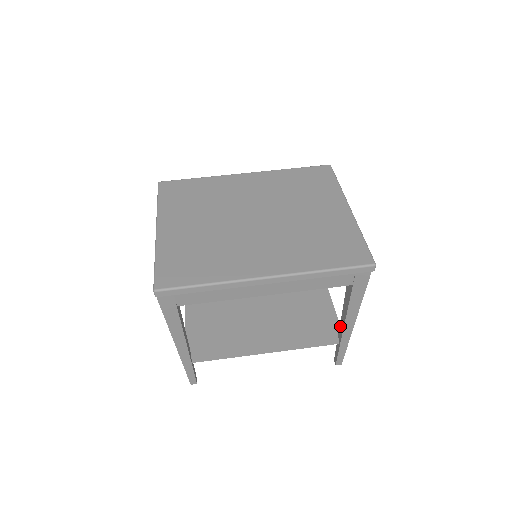
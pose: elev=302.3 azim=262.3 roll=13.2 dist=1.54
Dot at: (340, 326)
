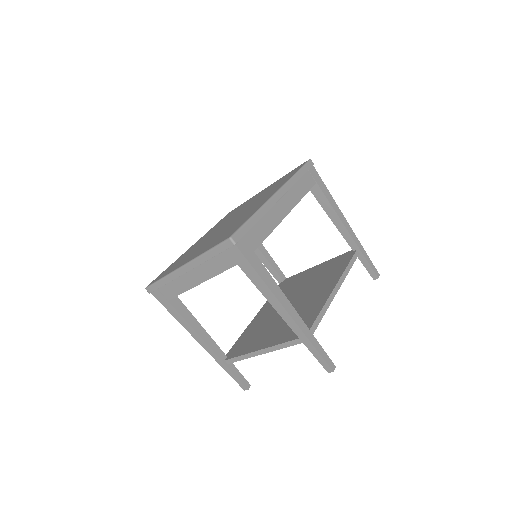
Dot at: (345, 238)
